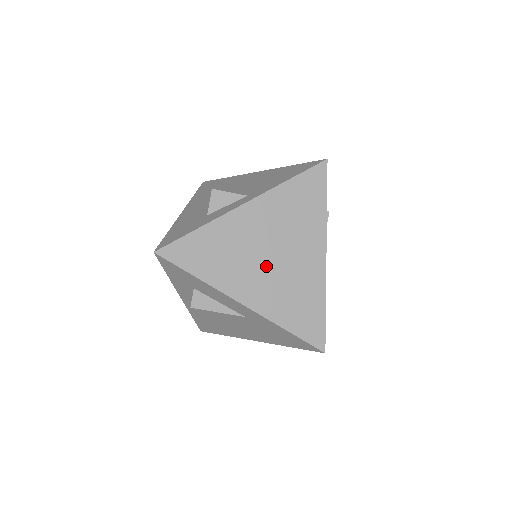
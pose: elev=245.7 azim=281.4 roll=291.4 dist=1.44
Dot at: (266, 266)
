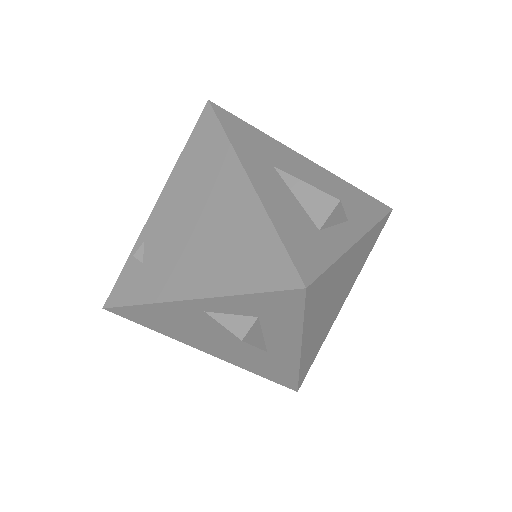
Dot at: (328, 310)
